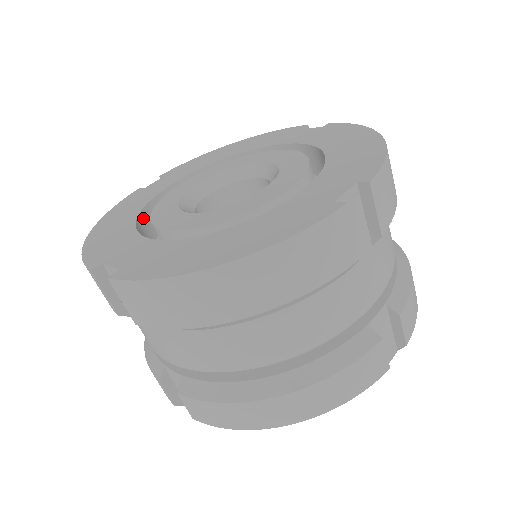
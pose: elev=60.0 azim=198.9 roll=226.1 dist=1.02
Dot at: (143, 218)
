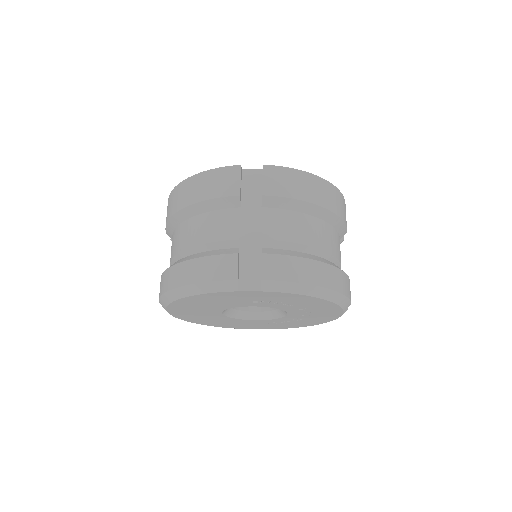
Dot at: occluded
